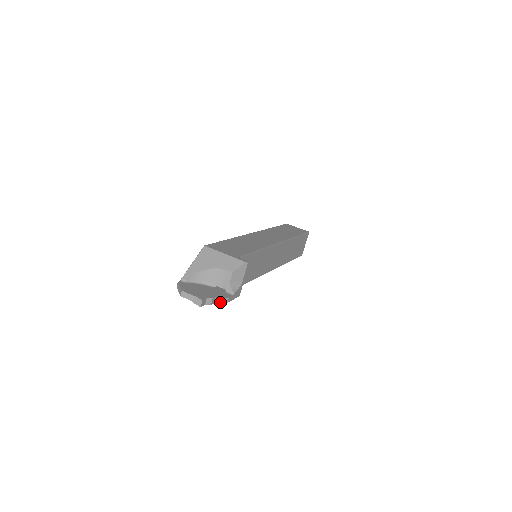
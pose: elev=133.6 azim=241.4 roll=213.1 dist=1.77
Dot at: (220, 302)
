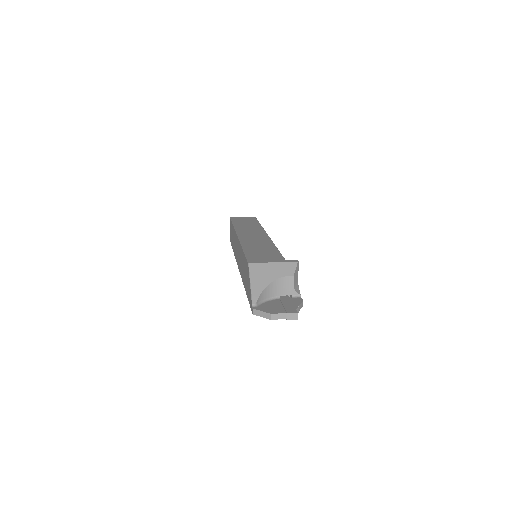
Dot at: (300, 308)
